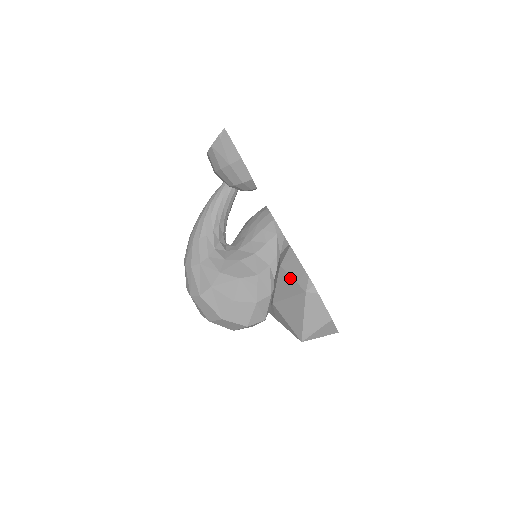
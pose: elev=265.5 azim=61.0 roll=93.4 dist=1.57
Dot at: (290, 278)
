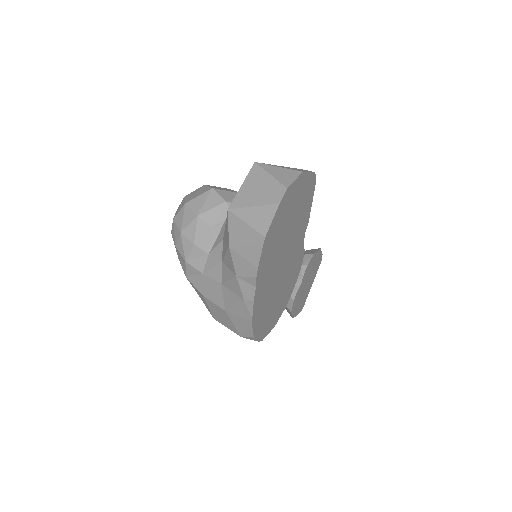
Dot at: occluded
